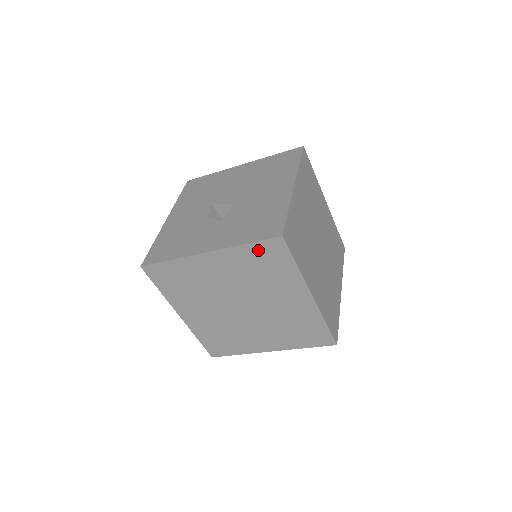
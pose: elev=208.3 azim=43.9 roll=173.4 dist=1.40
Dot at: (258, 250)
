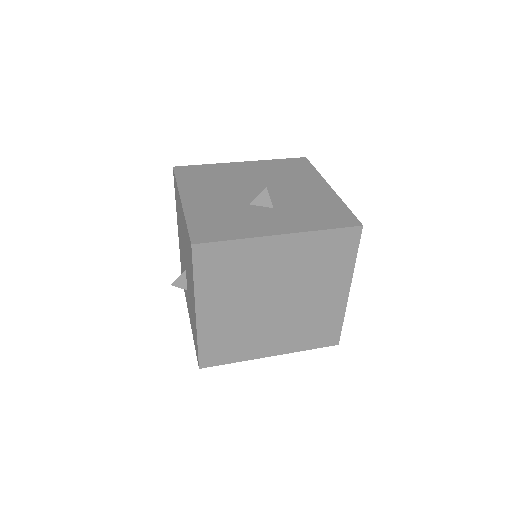
Dot at: (333, 238)
